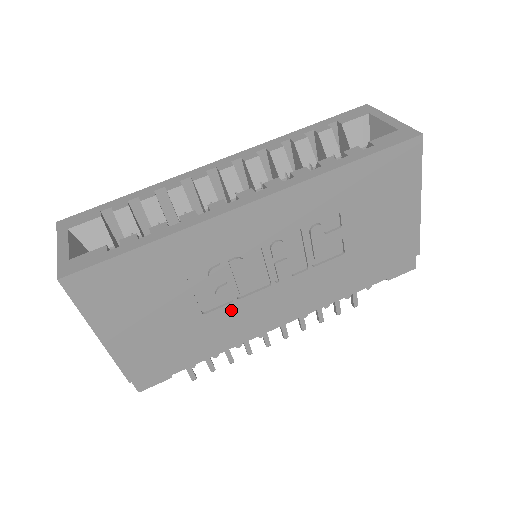
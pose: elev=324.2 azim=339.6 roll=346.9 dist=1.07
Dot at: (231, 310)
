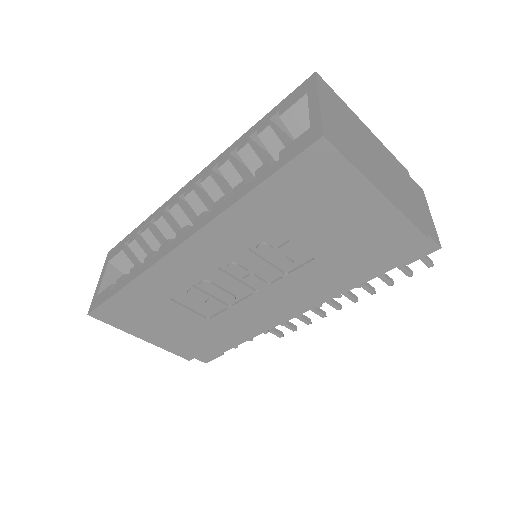
Dot at: (230, 314)
